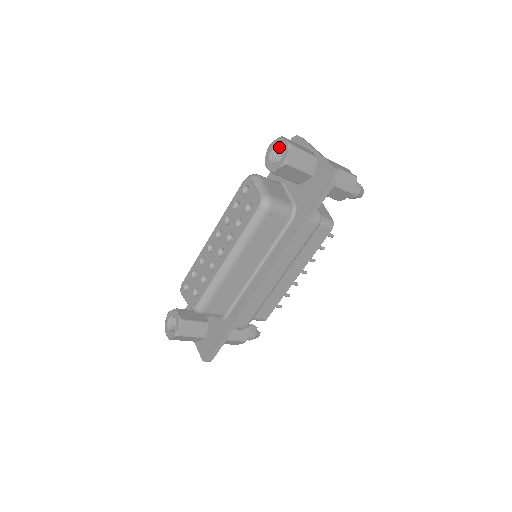
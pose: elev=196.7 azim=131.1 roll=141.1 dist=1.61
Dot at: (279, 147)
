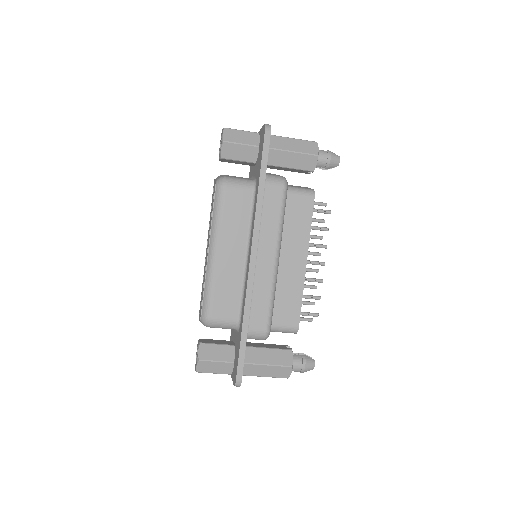
Dot at: occluded
